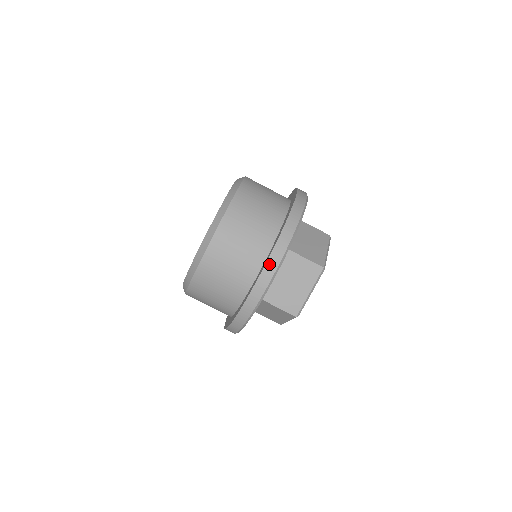
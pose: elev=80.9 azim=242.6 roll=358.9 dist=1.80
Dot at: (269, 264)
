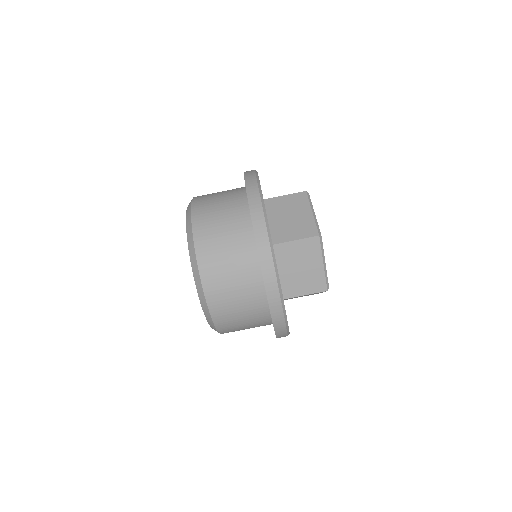
Dot at: (267, 280)
